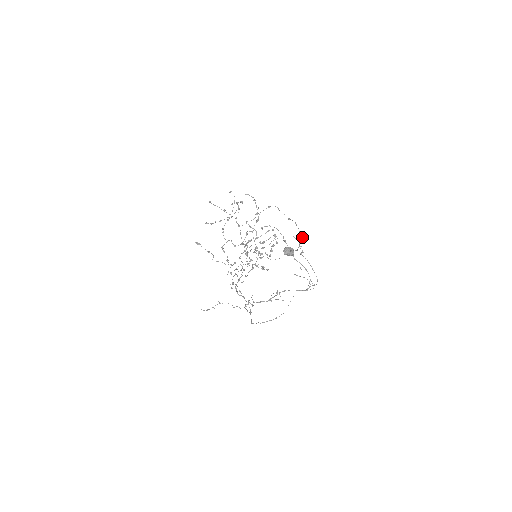
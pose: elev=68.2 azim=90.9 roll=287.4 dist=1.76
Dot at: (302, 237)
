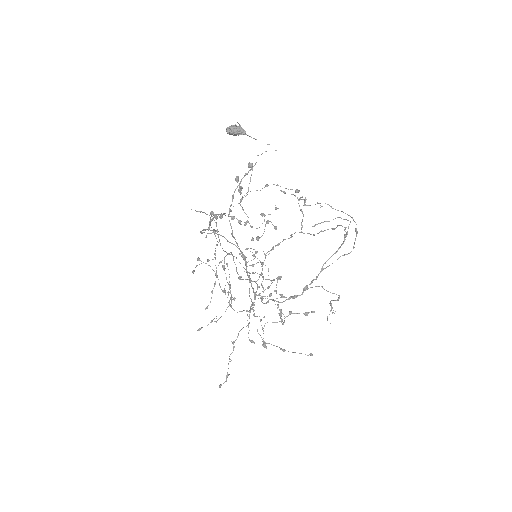
Dot at: (295, 191)
